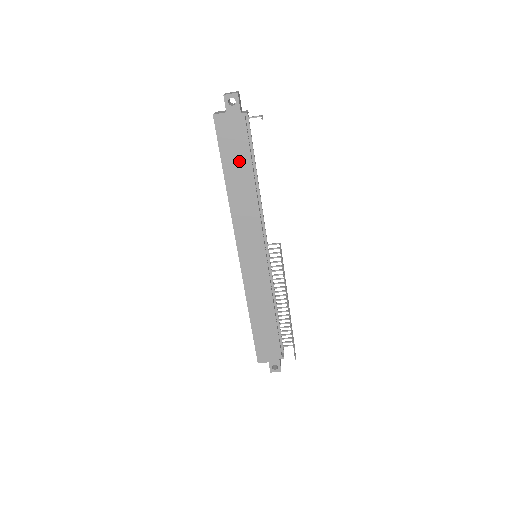
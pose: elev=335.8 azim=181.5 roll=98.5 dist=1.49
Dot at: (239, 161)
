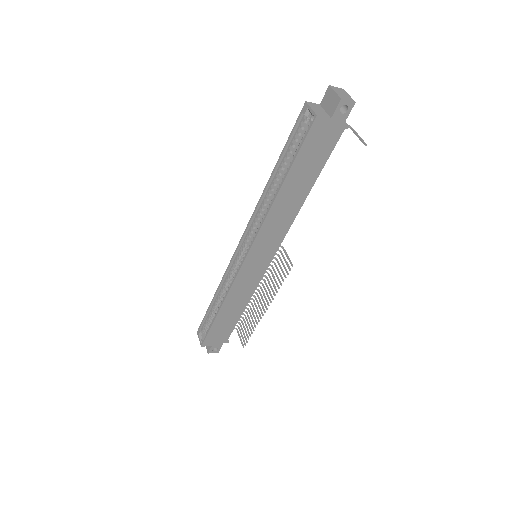
Dot at: (308, 171)
